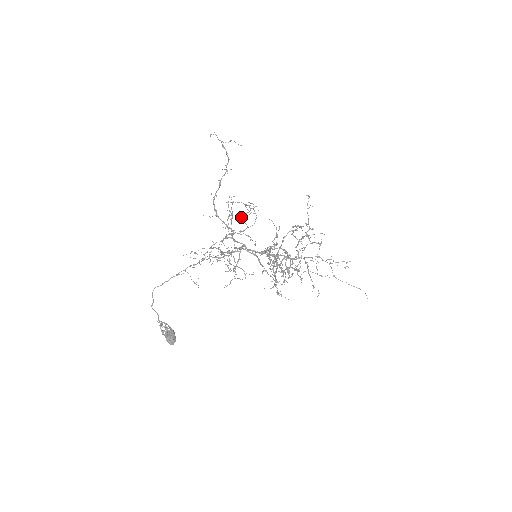
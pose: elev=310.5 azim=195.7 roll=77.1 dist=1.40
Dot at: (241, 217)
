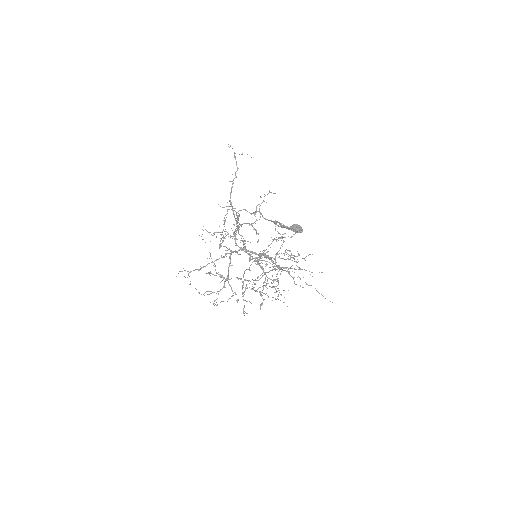
Dot at: (256, 207)
